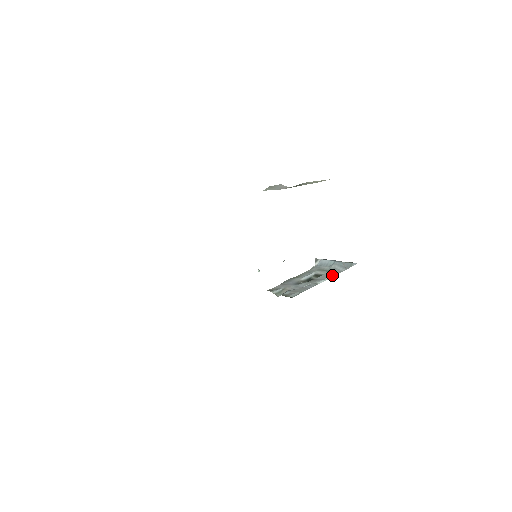
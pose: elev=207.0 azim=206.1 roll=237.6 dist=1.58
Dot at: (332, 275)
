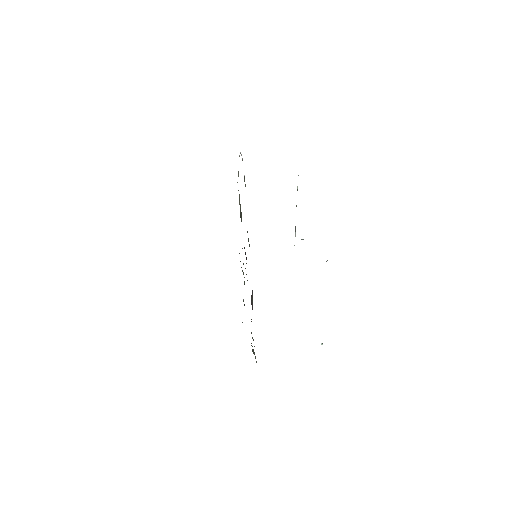
Dot at: occluded
